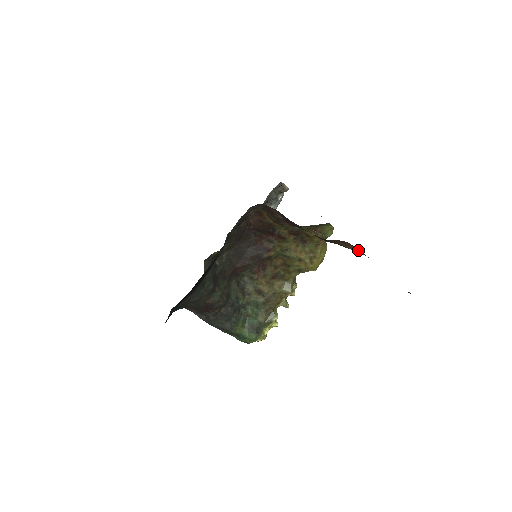
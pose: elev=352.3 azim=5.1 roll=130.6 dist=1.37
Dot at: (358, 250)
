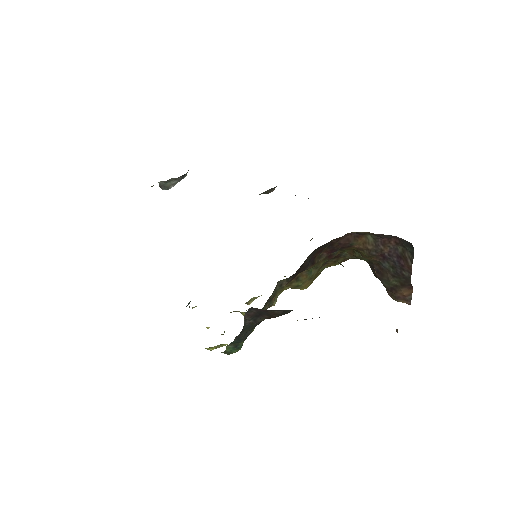
Dot at: (410, 297)
